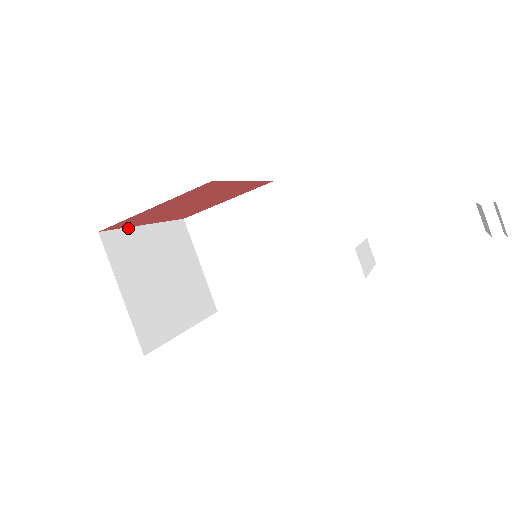
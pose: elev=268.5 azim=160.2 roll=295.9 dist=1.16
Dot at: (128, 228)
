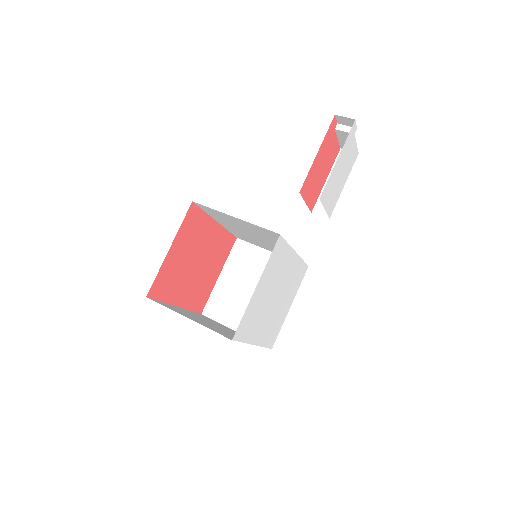
Dot at: (165, 303)
